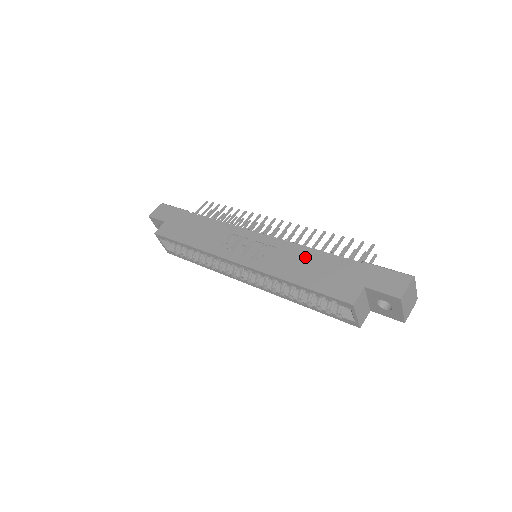
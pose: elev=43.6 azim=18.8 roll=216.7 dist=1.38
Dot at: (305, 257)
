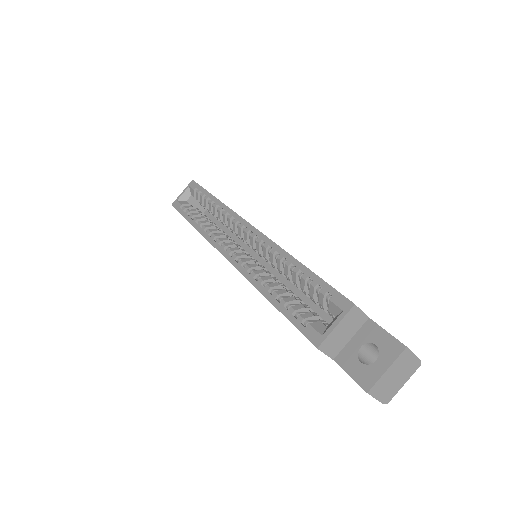
Dot at: occluded
